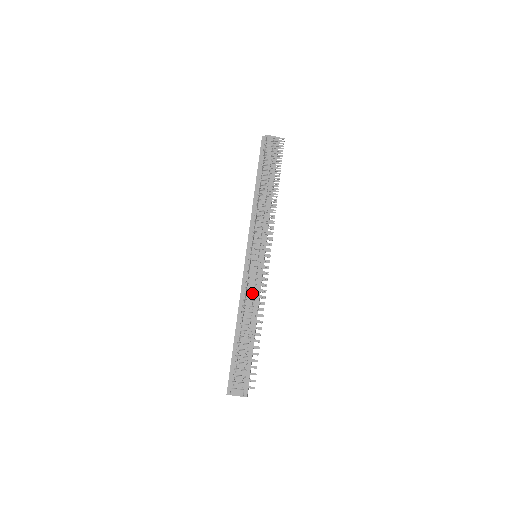
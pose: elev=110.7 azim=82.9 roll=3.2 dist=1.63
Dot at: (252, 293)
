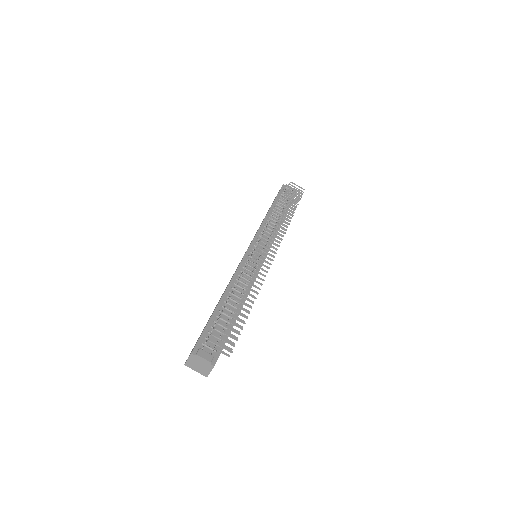
Dot at: (246, 278)
